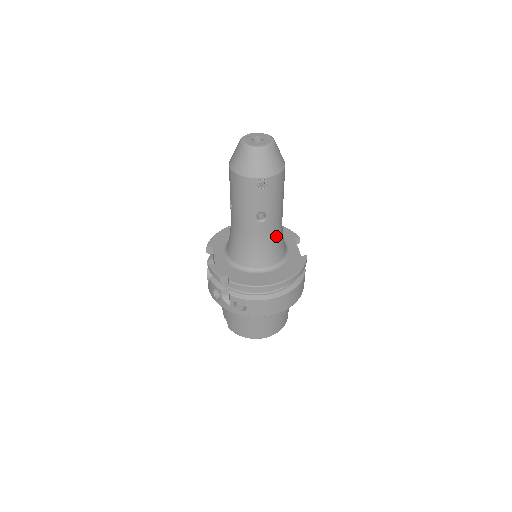
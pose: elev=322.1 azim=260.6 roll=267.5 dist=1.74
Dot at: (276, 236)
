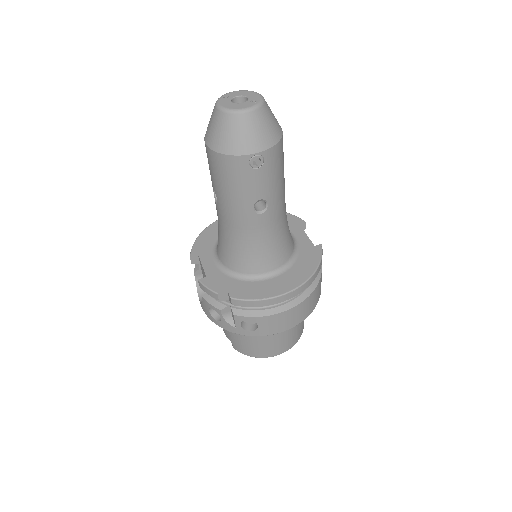
Dot at: (281, 228)
